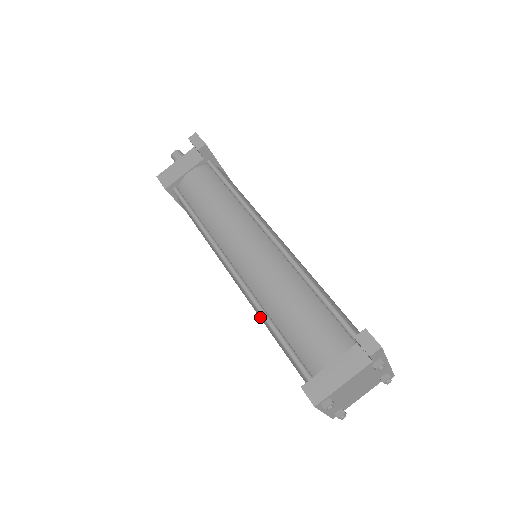
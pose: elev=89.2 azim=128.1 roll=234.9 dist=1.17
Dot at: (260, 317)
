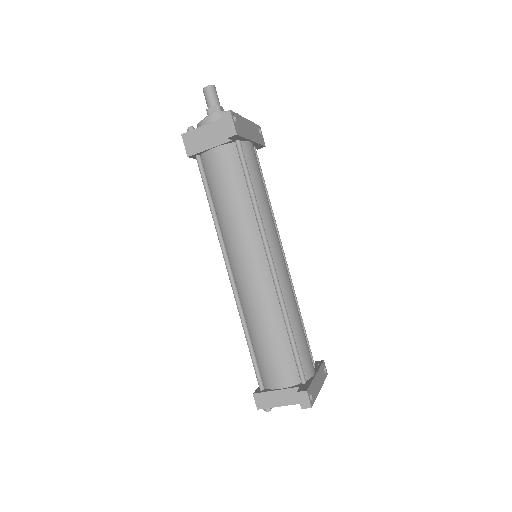
Dot at: occluded
